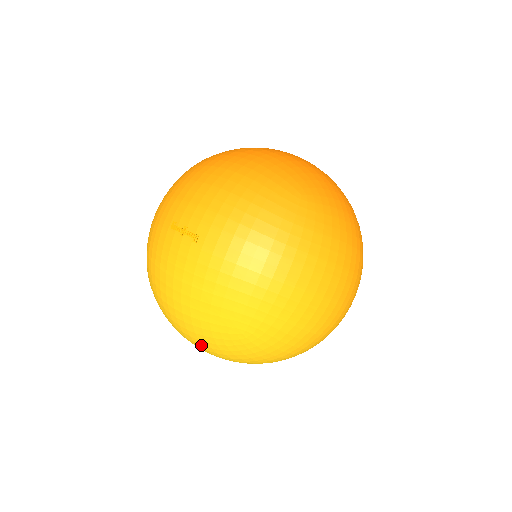
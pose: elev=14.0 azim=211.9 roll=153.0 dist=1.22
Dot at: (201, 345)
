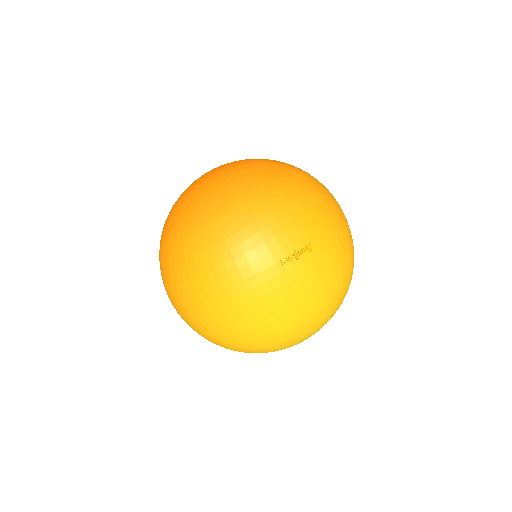
Dot at: occluded
